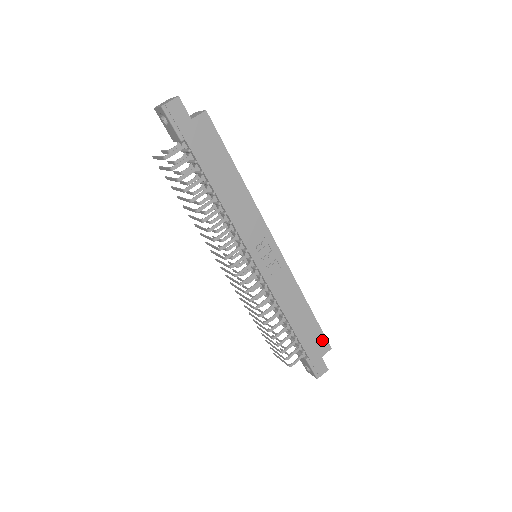
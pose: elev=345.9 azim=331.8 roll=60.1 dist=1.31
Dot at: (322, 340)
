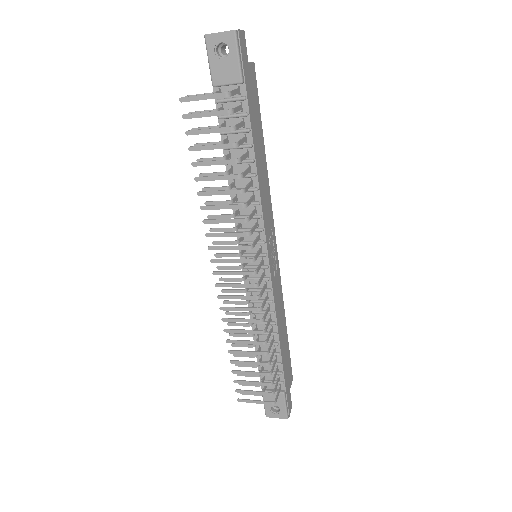
Dot at: (290, 368)
